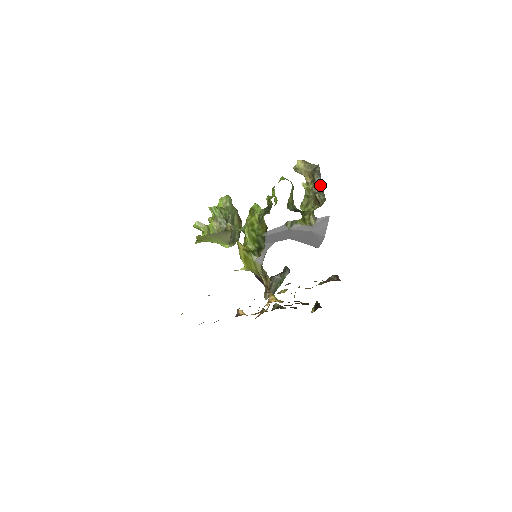
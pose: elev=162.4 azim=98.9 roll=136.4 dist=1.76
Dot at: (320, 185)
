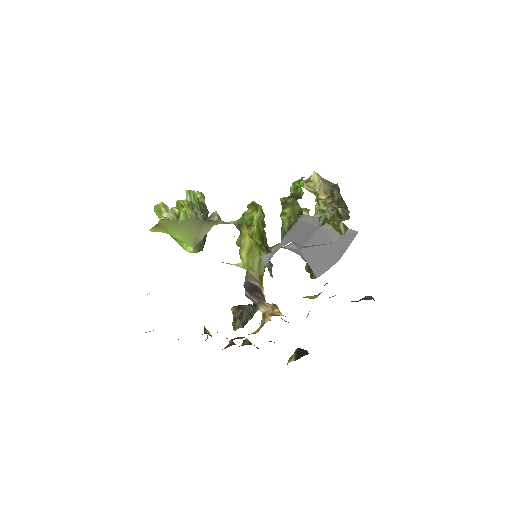
Dot at: (341, 202)
